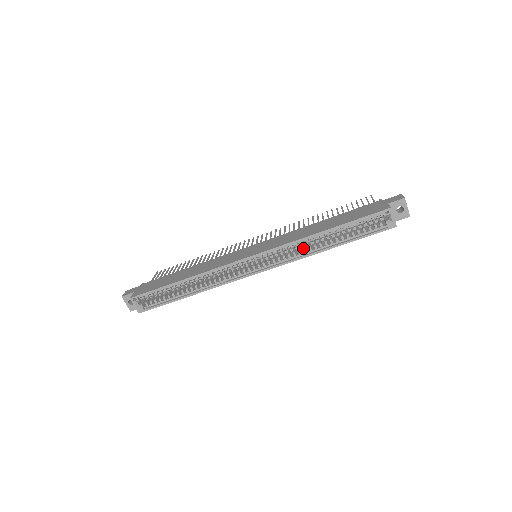
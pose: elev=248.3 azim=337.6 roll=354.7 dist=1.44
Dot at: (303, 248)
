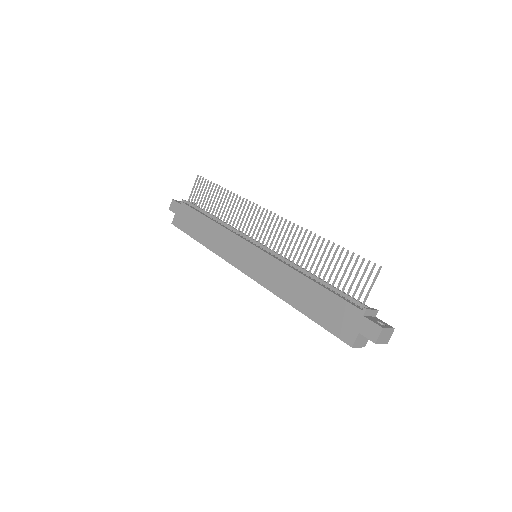
Dot at: occluded
